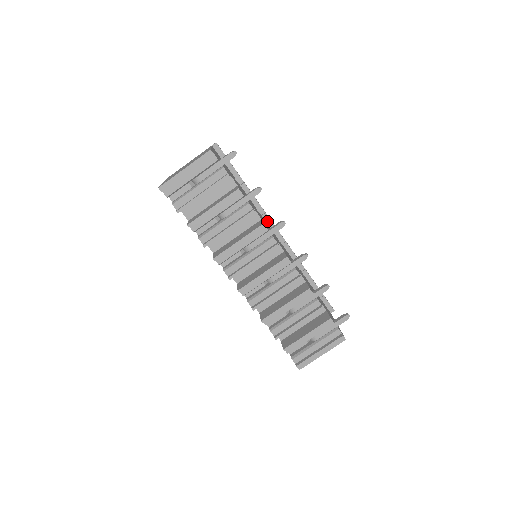
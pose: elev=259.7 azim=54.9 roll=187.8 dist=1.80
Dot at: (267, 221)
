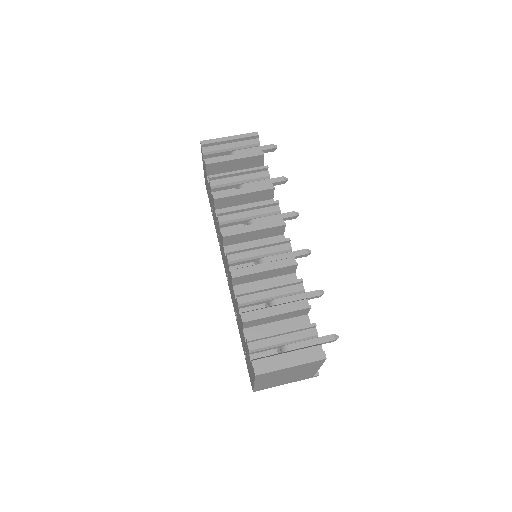
Dot at: occluded
